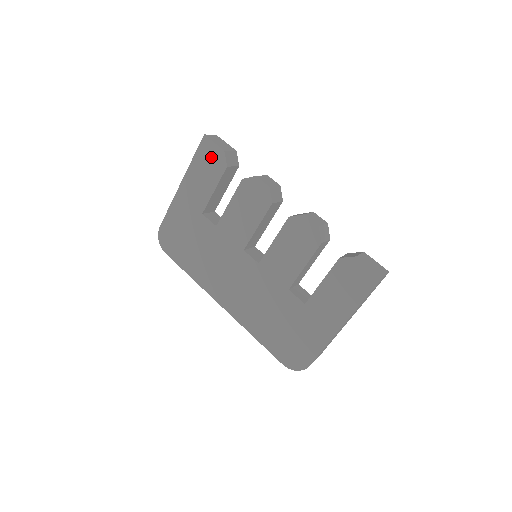
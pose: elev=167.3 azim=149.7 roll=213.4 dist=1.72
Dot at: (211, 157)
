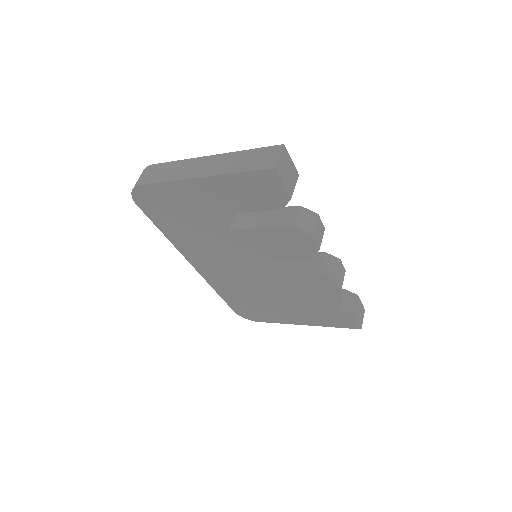
Dot at: (268, 190)
